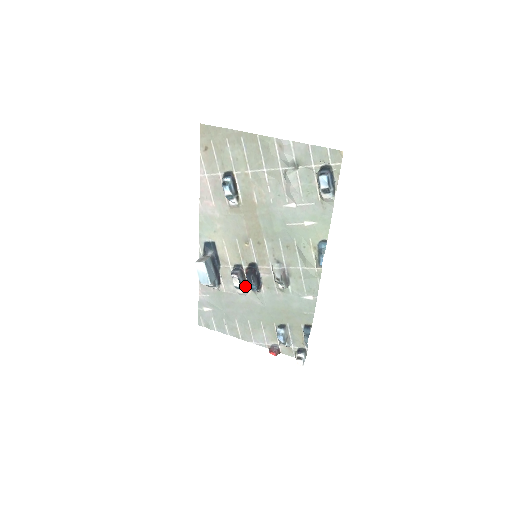
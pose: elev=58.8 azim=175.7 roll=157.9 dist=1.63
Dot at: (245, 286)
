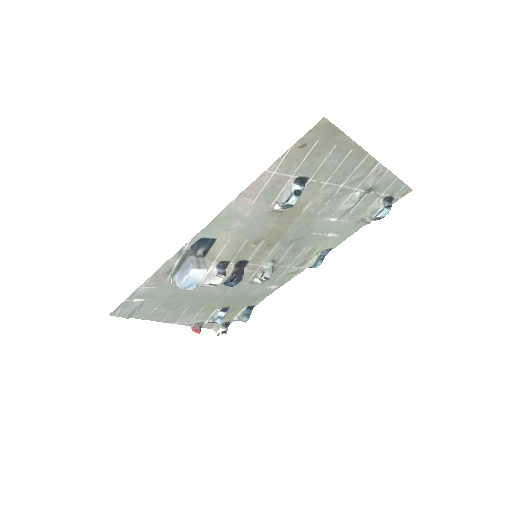
Dot at: occluded
